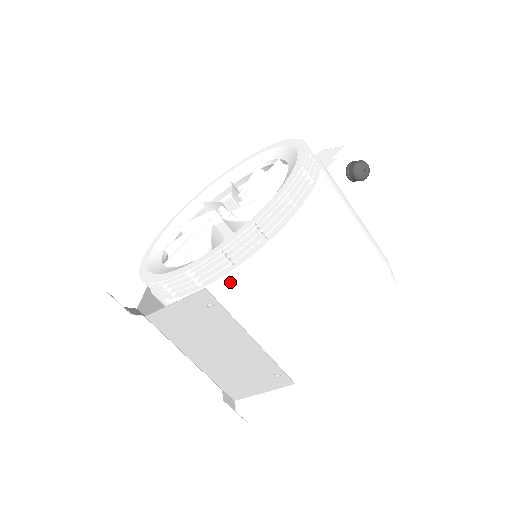
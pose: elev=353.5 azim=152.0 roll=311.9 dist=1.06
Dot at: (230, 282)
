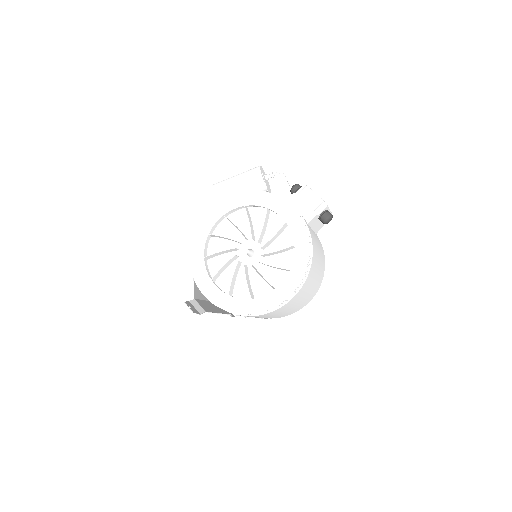
Dot at: occluded
